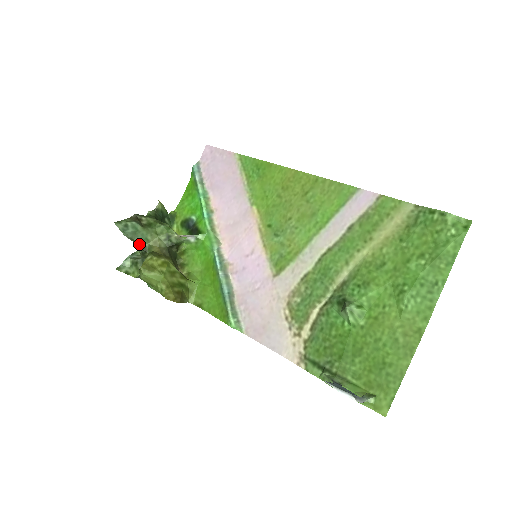
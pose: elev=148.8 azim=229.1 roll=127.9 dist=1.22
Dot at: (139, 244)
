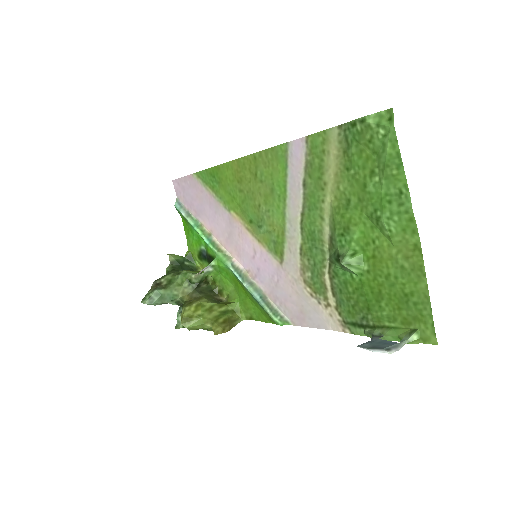
Dot at: (172, 302)
